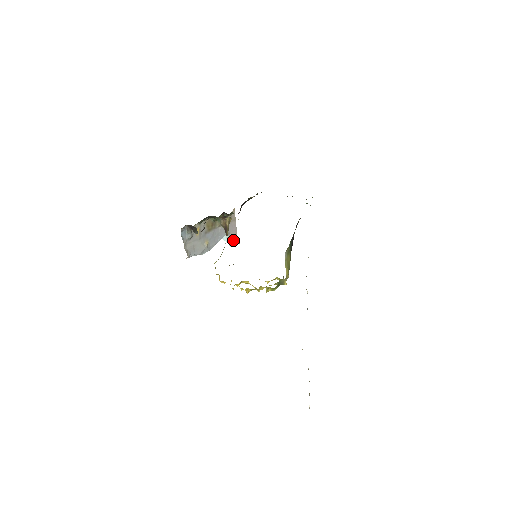
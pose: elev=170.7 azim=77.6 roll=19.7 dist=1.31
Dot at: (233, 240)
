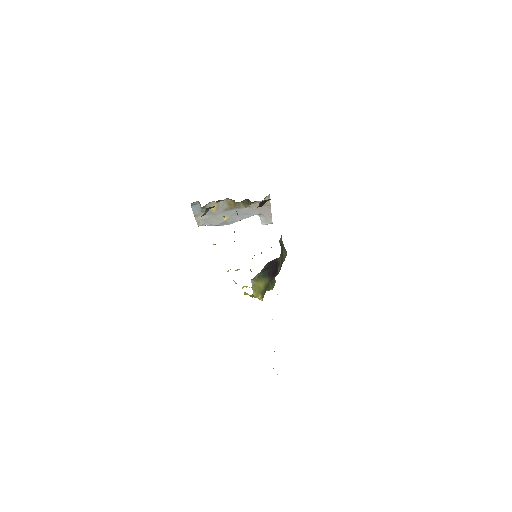
Dot at: (266, 221)
